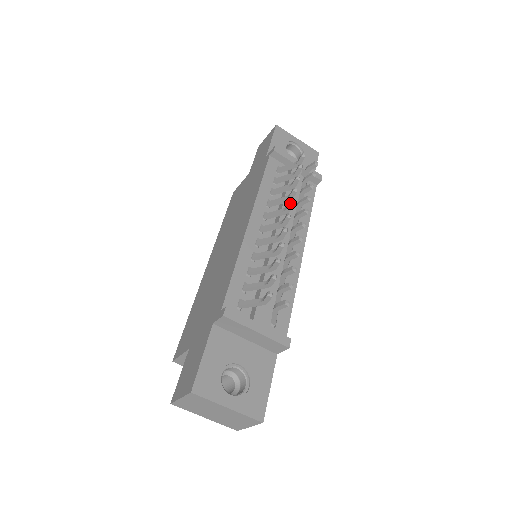
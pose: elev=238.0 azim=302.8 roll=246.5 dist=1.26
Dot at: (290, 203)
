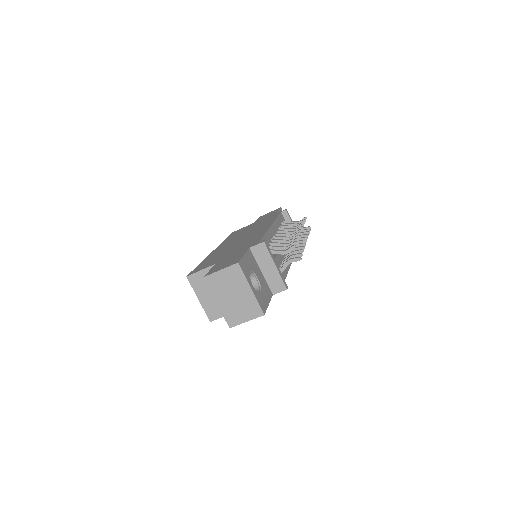
Dot at: (301, 227)
